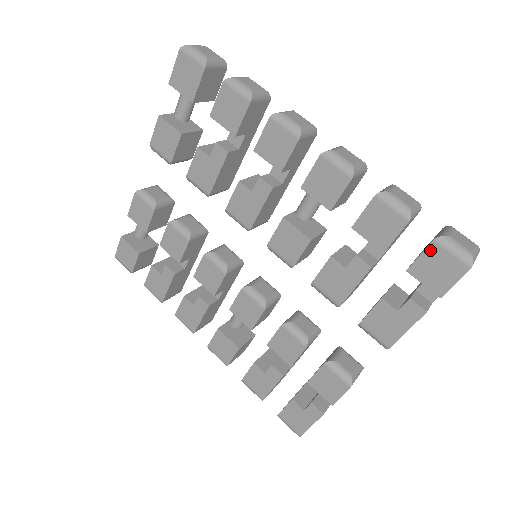
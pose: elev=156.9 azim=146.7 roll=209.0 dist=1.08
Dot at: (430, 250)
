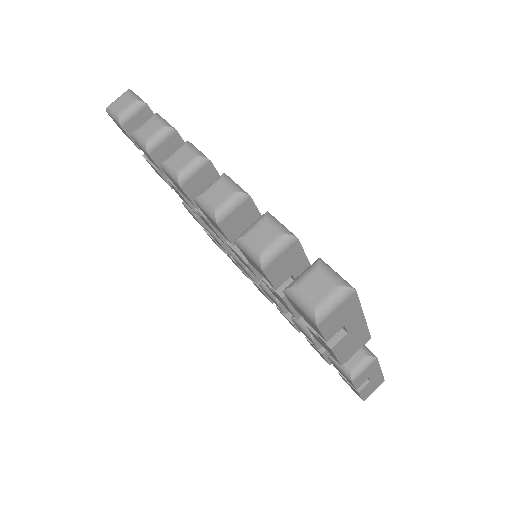
Dot at: (289, 299)
